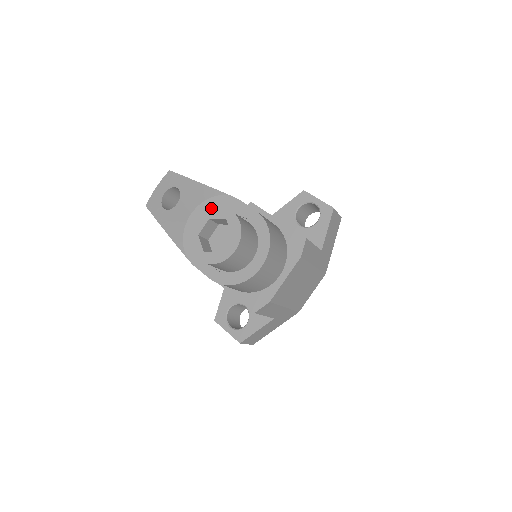
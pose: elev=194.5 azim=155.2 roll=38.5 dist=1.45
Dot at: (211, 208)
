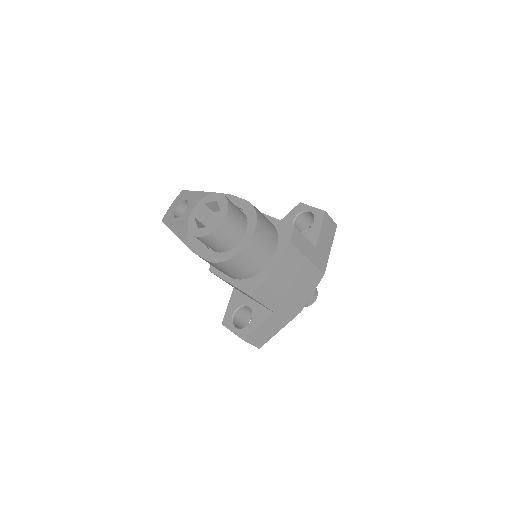
Dot at: occluded
